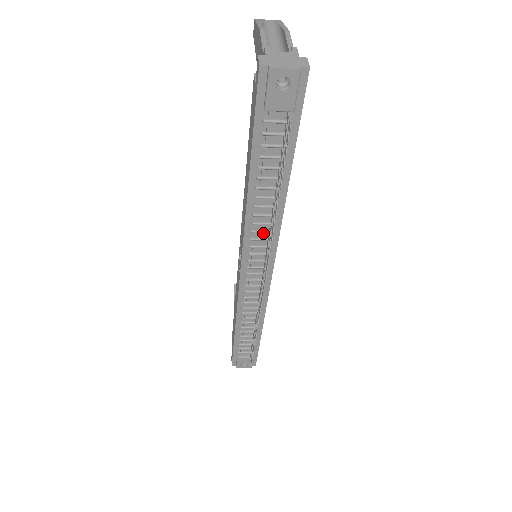
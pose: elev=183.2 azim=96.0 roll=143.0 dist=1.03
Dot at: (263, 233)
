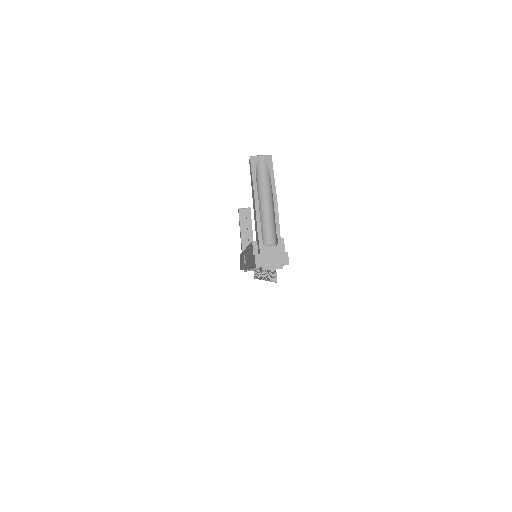
Dot at: occluded
